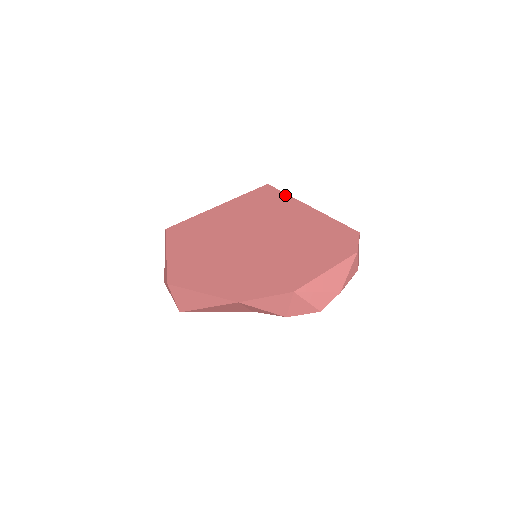
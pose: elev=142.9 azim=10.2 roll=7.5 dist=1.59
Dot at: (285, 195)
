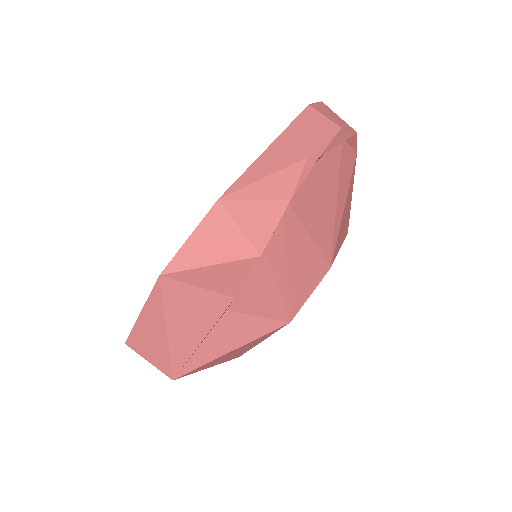
Dot at: occluded
